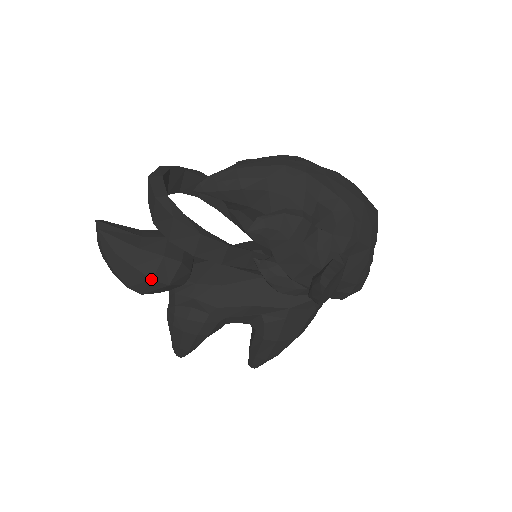
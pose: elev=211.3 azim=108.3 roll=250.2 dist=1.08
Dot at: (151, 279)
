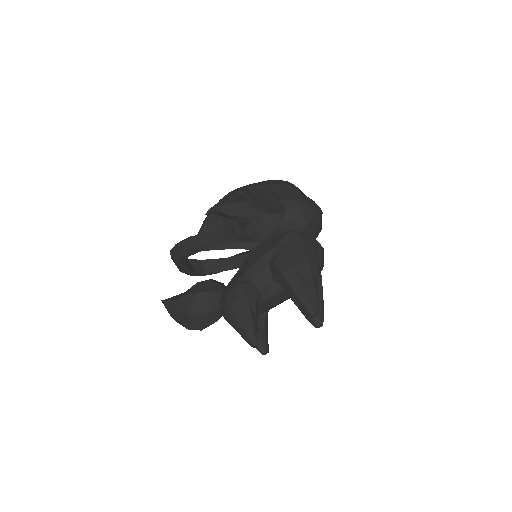
Dot at: (194, 293)
